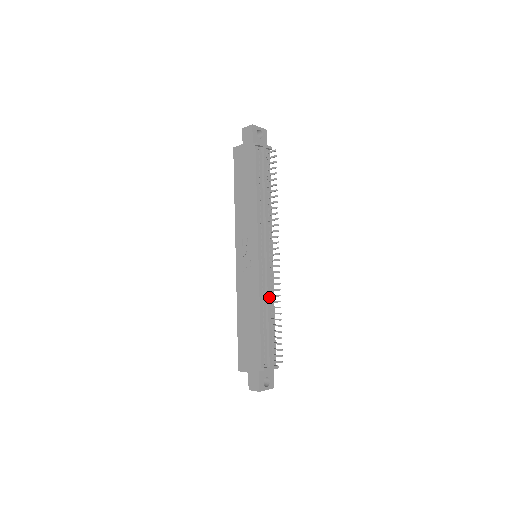
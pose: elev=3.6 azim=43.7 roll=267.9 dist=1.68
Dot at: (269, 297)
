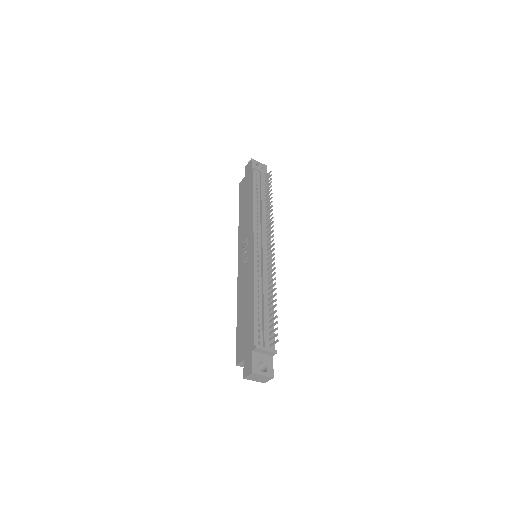
Dot at: (265, 282)
